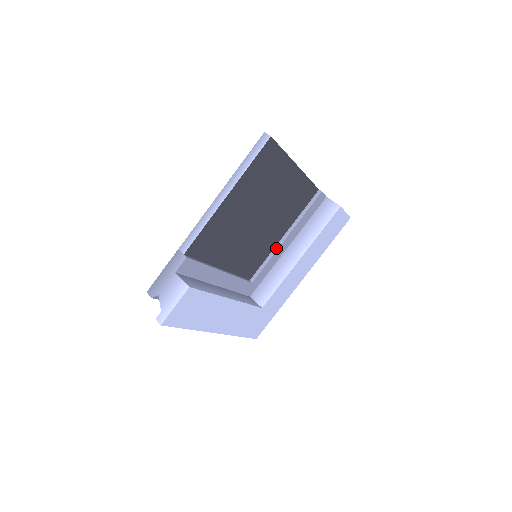
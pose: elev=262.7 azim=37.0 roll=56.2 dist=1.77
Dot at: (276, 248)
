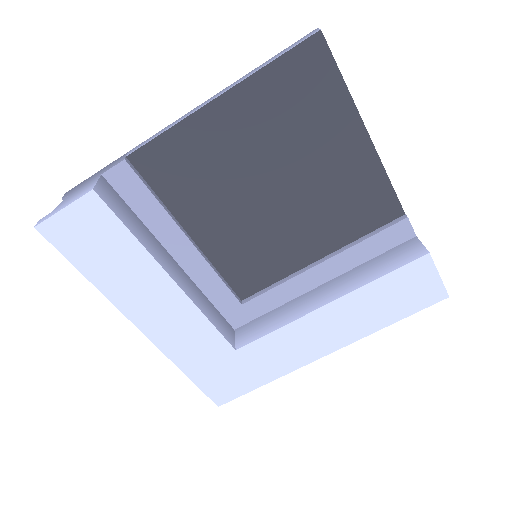
Dot at: (299, 272)
